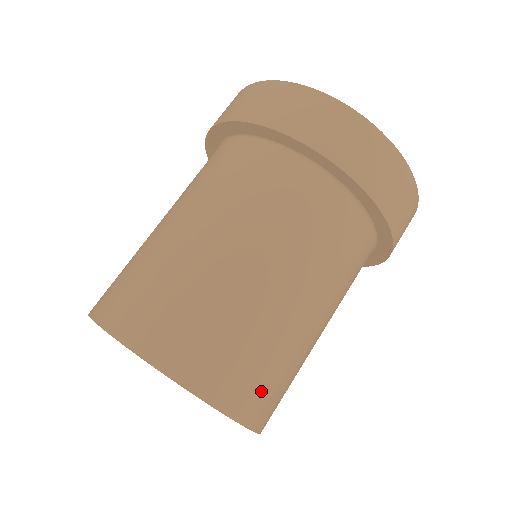
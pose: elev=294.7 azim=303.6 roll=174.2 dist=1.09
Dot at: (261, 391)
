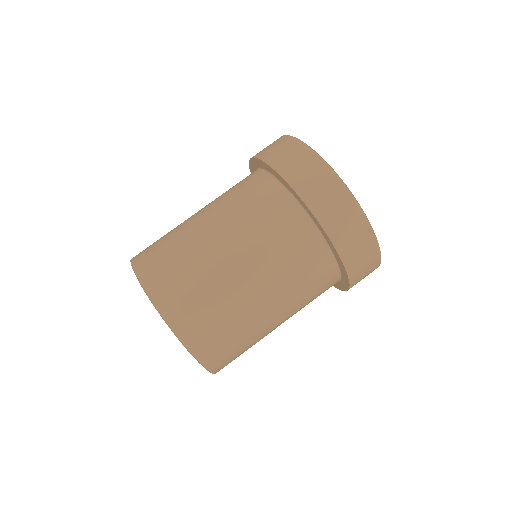
Dot at: (189, 310)
